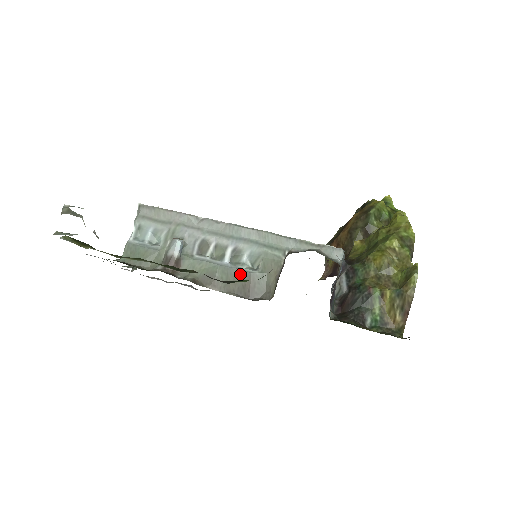
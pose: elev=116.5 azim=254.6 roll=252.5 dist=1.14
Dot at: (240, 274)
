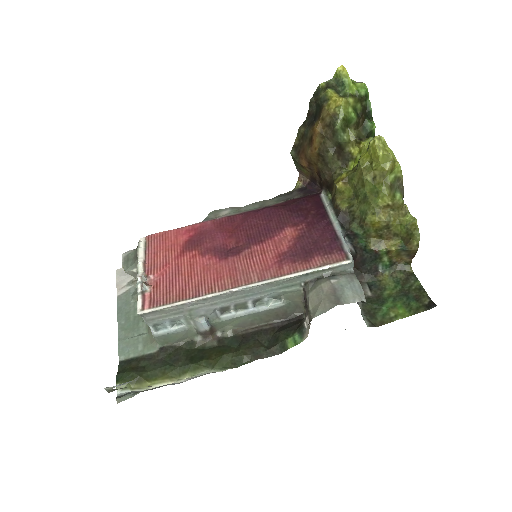
Dot at: (270, 312)
